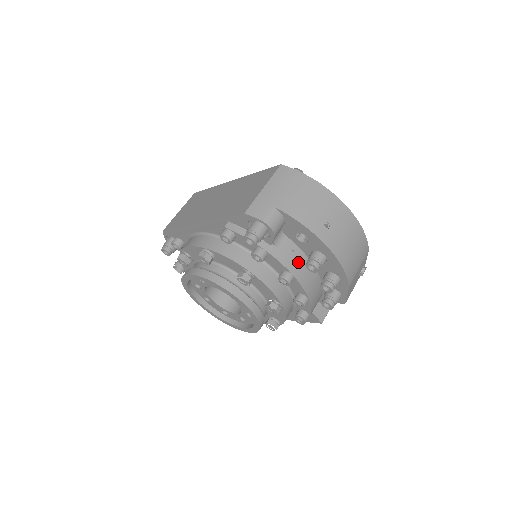
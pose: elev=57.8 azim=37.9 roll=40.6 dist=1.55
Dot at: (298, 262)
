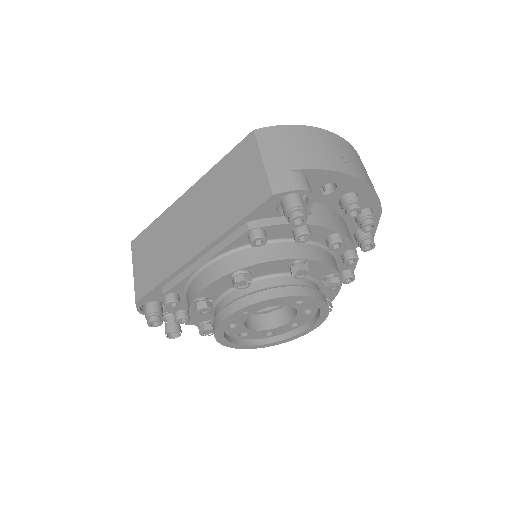
Dot at: (333, 218)
